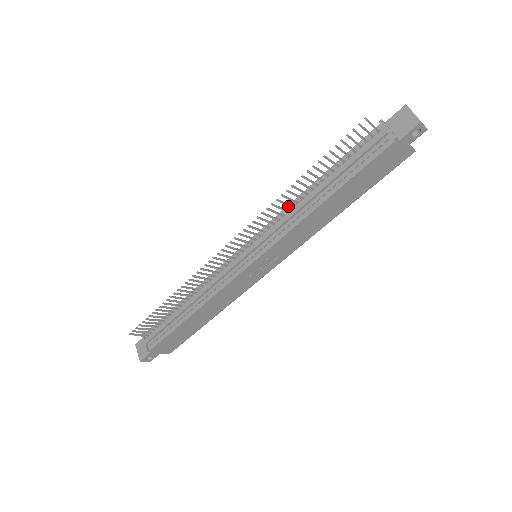
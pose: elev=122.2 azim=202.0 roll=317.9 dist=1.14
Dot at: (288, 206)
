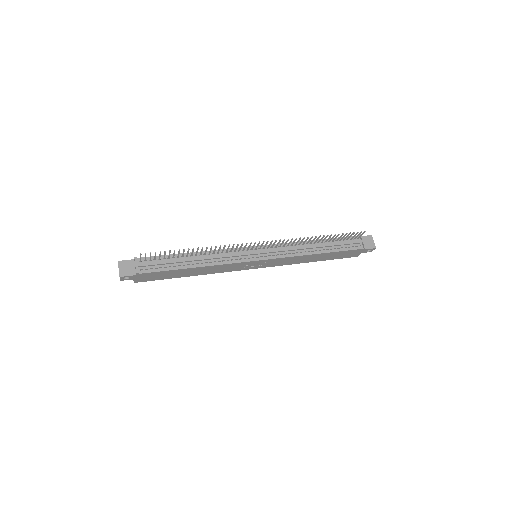
Dot at: (300, 243)
